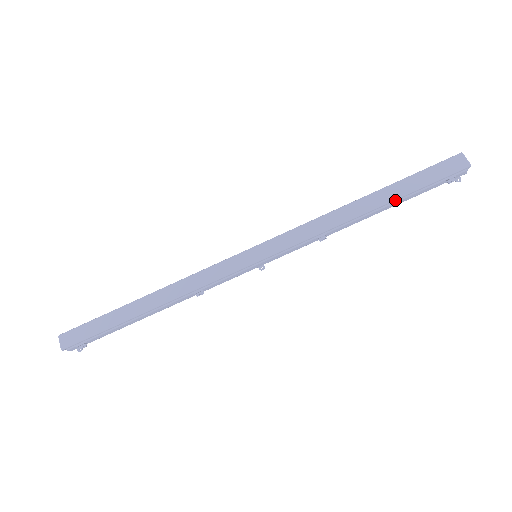
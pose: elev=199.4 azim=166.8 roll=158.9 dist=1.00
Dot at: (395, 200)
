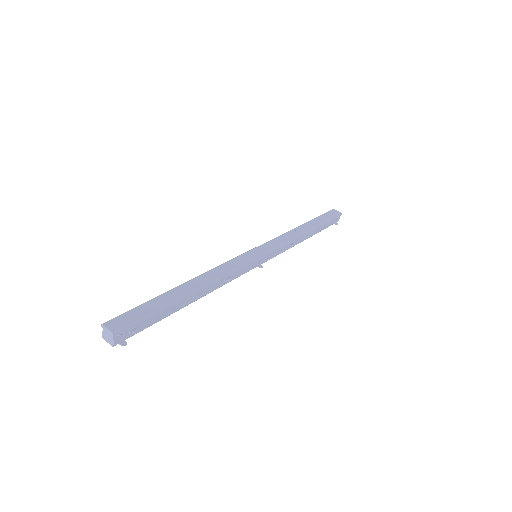
Dot at: (319, 226)
